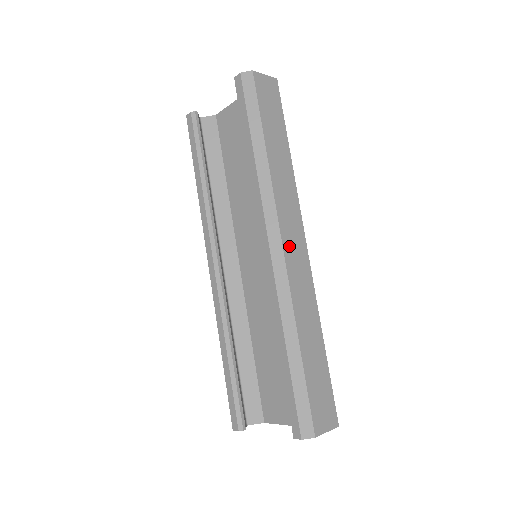
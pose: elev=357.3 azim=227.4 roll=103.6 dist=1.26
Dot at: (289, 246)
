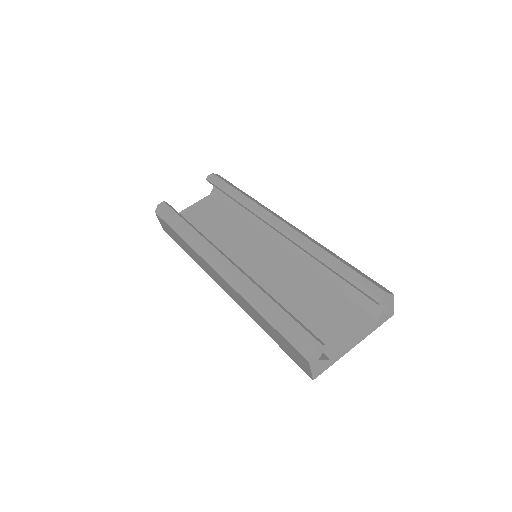
Dot at: occluded
